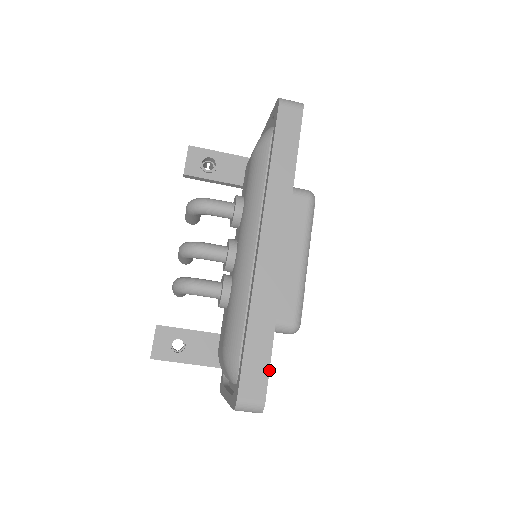
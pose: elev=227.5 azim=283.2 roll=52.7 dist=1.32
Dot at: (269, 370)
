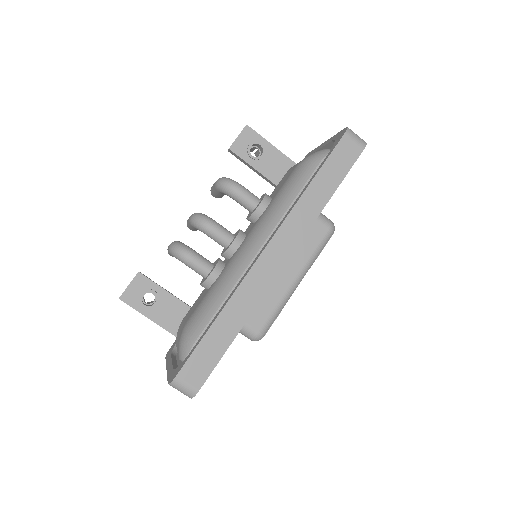
Dot at: (216, 365)
